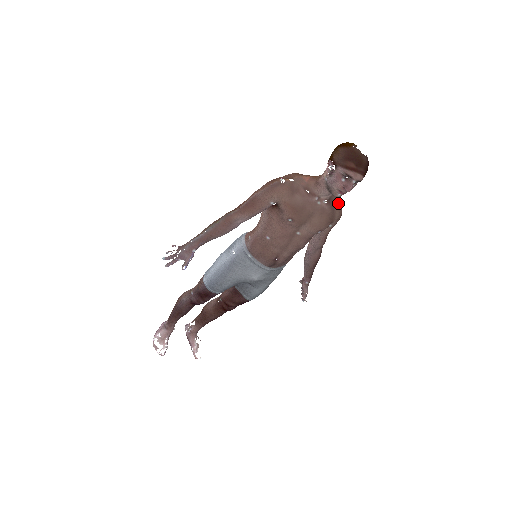
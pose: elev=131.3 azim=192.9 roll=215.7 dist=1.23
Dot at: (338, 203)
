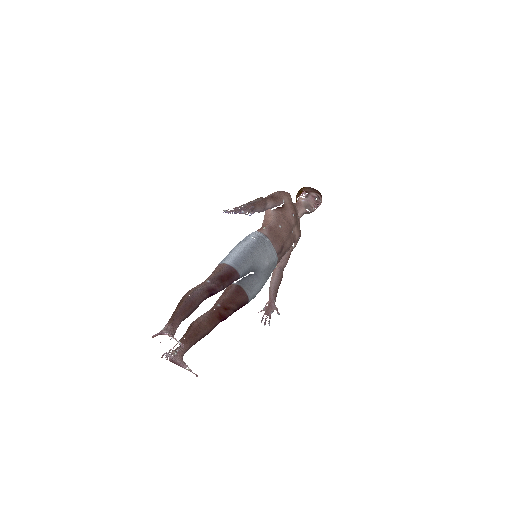
Dot at: occluded
